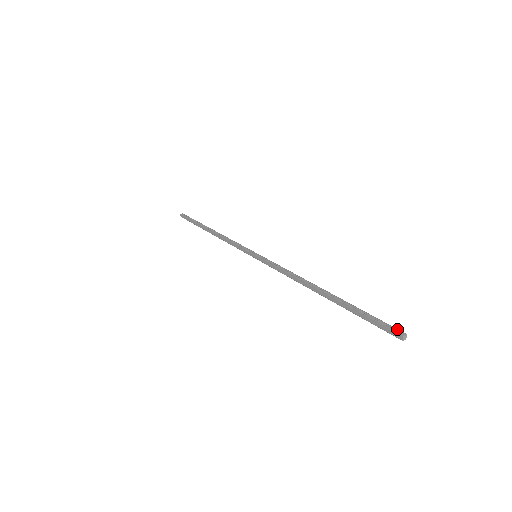
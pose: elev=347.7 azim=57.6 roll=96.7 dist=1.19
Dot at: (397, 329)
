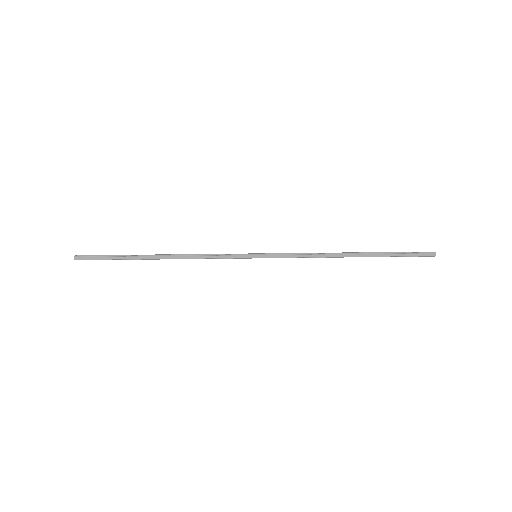
Dot at: (427, 252)
